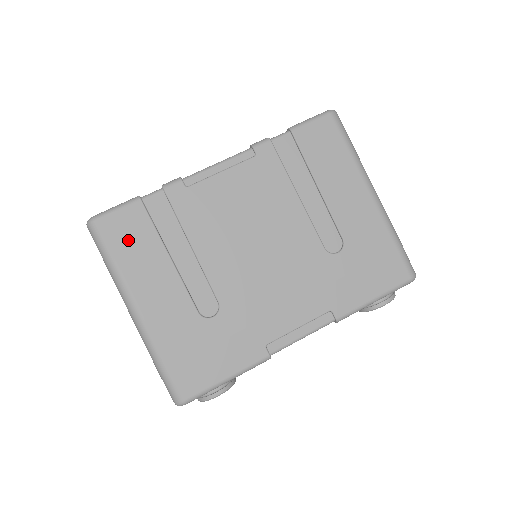
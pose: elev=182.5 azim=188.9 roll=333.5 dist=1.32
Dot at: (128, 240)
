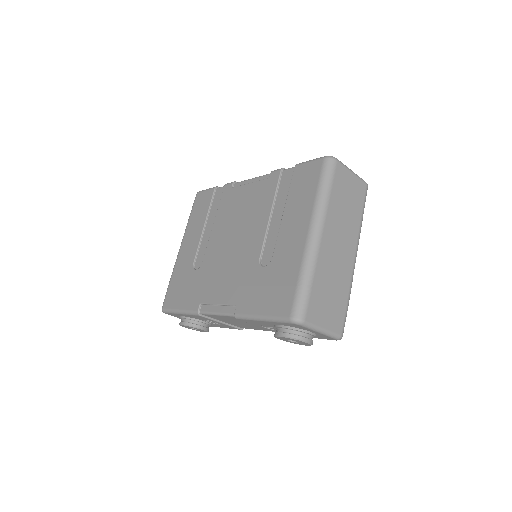
Dot at: (199, 208)
